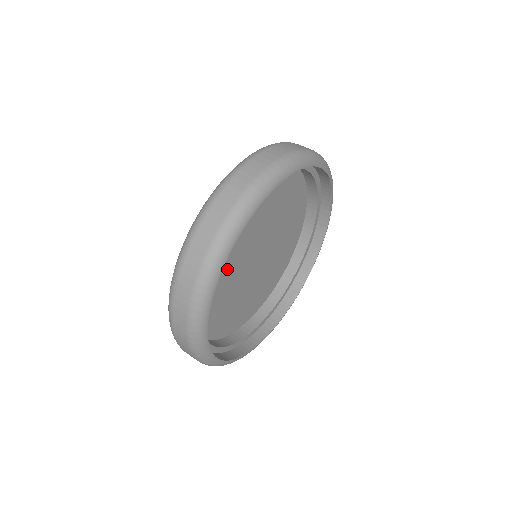
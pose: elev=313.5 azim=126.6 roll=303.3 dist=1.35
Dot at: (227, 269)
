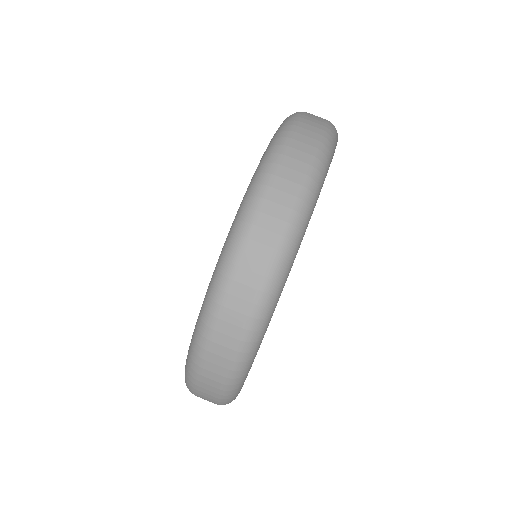
Dot at: occluded
